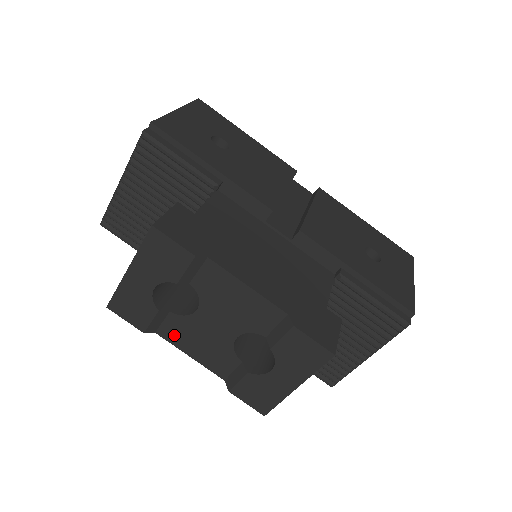
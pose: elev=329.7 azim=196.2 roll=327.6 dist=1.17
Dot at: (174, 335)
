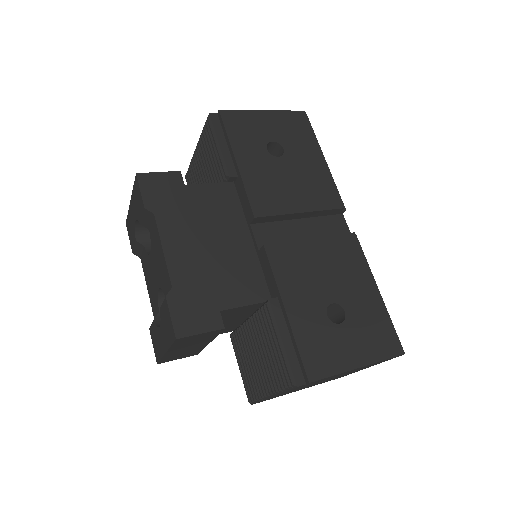
Dot at: (144, 266)
